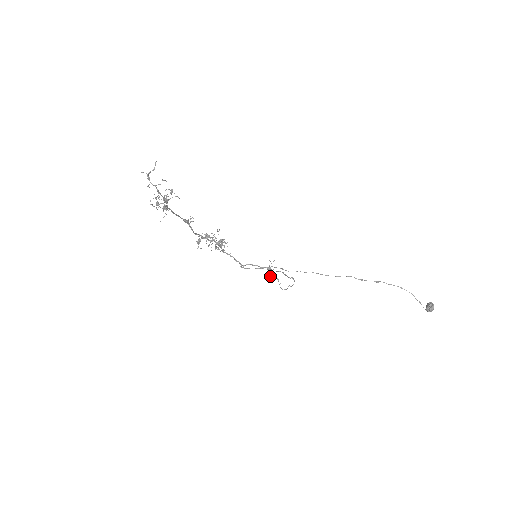
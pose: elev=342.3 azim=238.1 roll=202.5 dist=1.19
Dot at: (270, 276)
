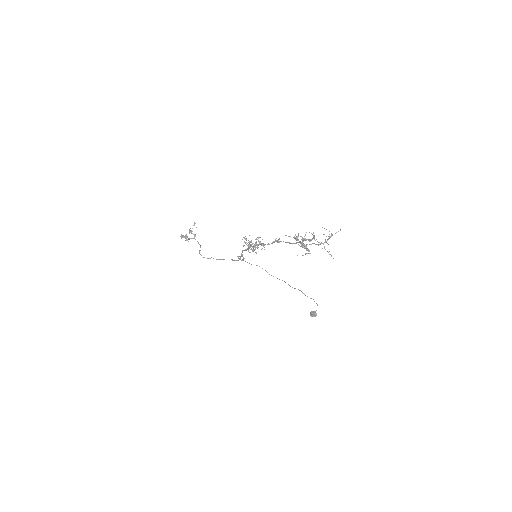
Dot at: (191, 238)
